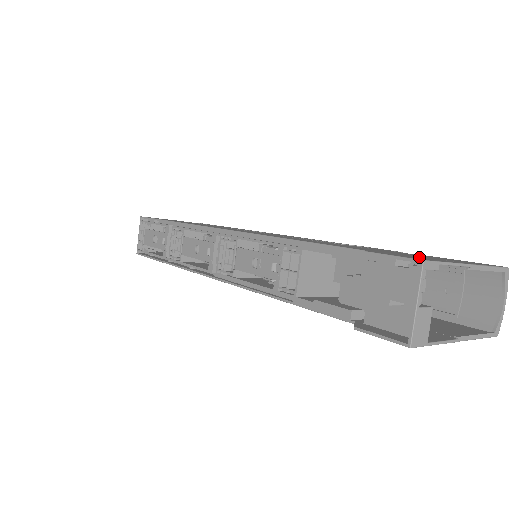
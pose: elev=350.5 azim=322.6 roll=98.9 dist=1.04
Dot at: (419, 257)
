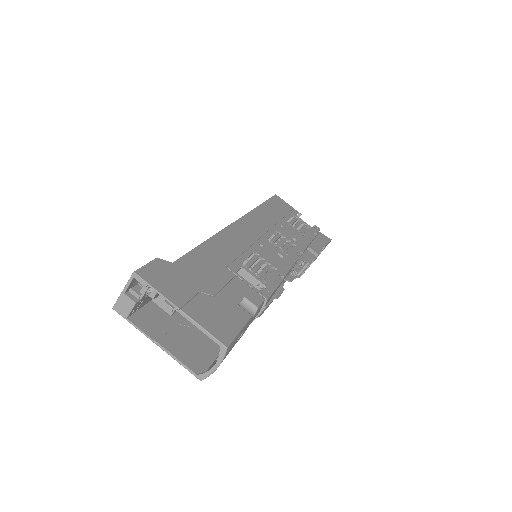
Dot at: (173, 284)
